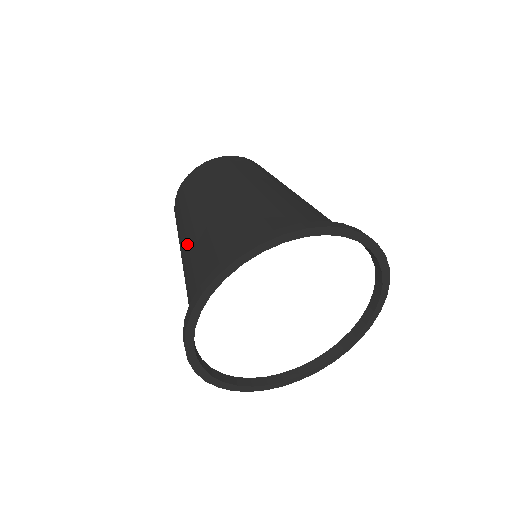
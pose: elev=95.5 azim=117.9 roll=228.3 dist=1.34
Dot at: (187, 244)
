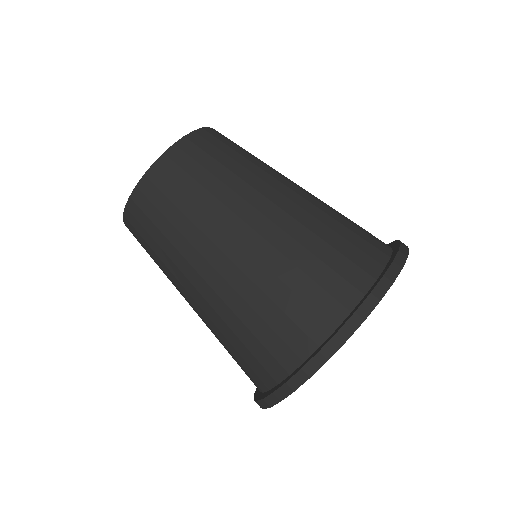
Dot at: (200, 308)
